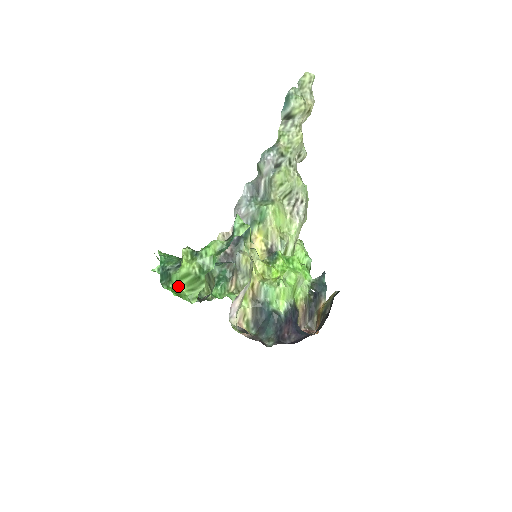
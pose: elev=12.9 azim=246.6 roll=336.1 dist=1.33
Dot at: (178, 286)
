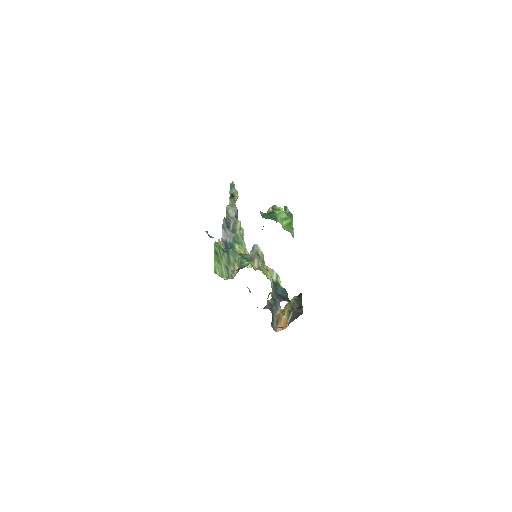
Dot at: (282, 224)
